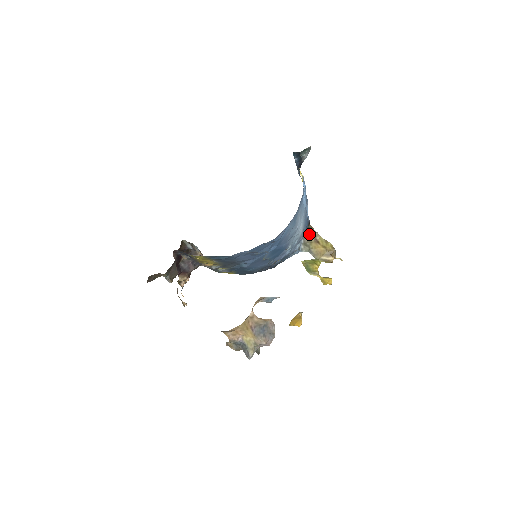
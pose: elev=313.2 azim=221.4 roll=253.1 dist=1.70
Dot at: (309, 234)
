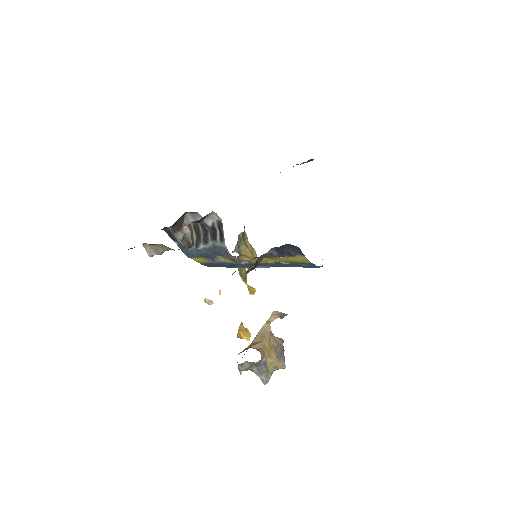
Dot at: (242, 234)
